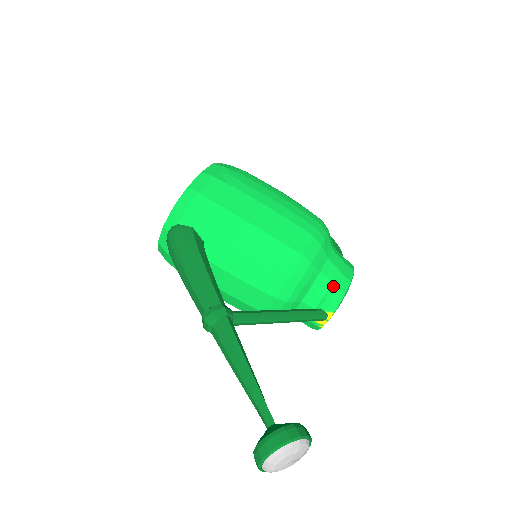
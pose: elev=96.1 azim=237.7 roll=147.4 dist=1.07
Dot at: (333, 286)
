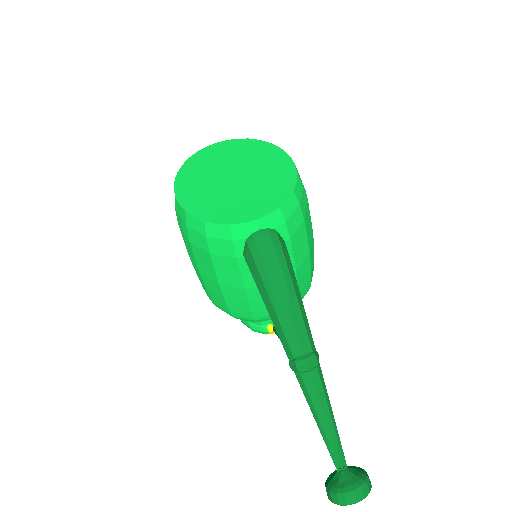
Dot at: occluded
